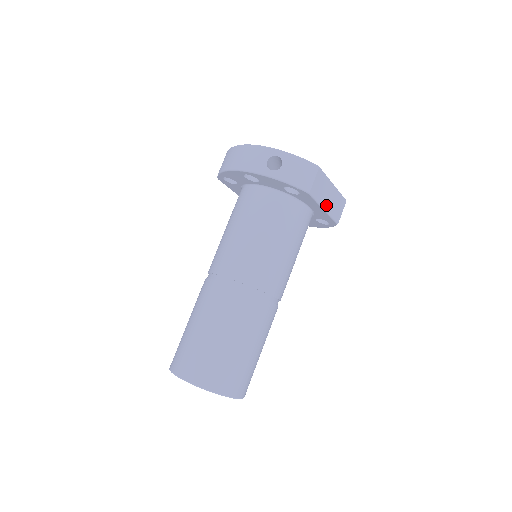
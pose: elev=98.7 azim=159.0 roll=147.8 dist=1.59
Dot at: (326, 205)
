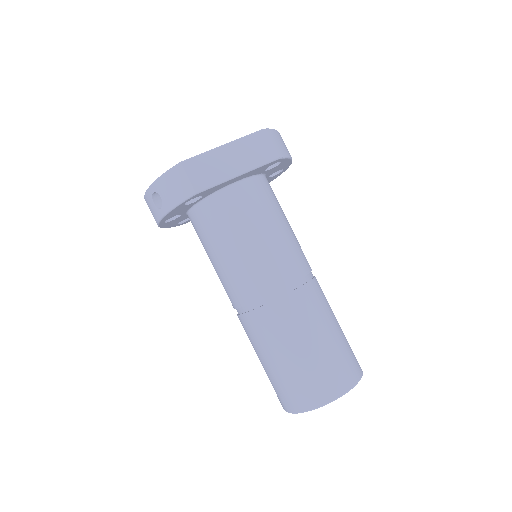
Dot at: (236, 170)
